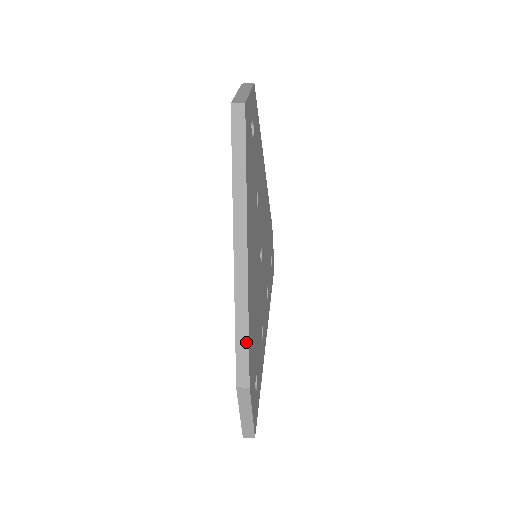
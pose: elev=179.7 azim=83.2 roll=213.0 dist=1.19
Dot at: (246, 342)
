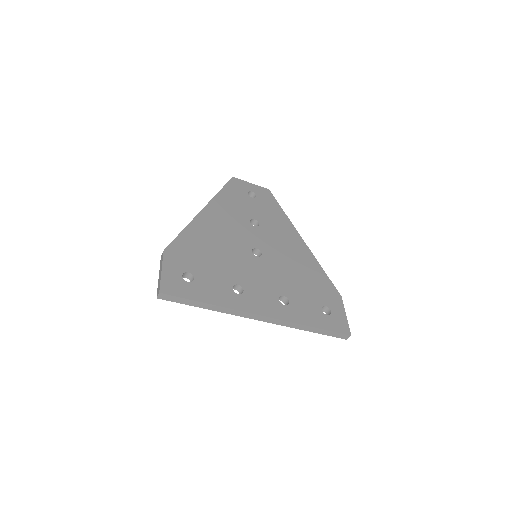
Dot at: (178, 236)
